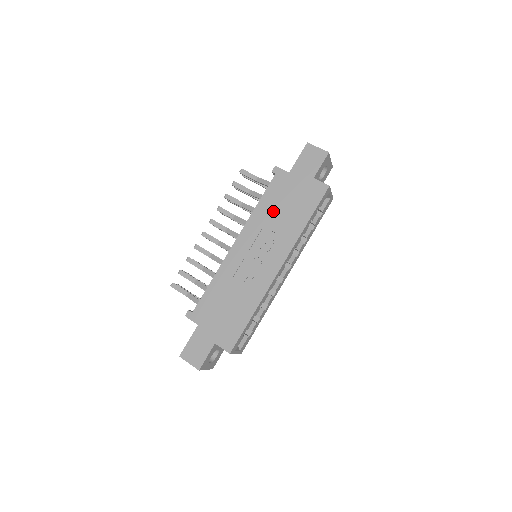
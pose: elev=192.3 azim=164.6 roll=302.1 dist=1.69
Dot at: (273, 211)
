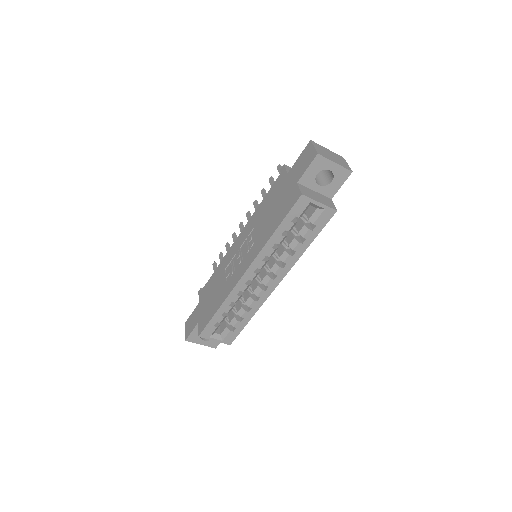
Dot at: (264, 213)
